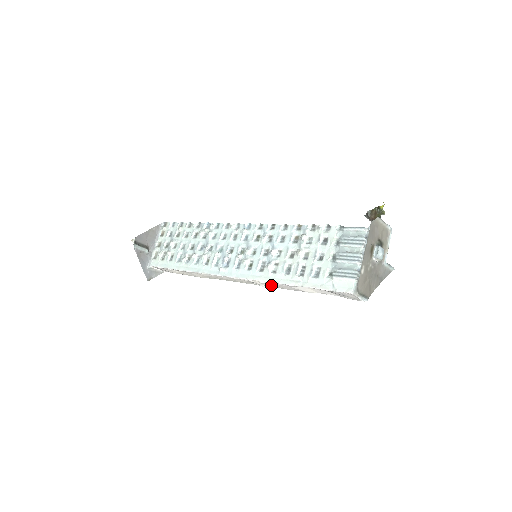
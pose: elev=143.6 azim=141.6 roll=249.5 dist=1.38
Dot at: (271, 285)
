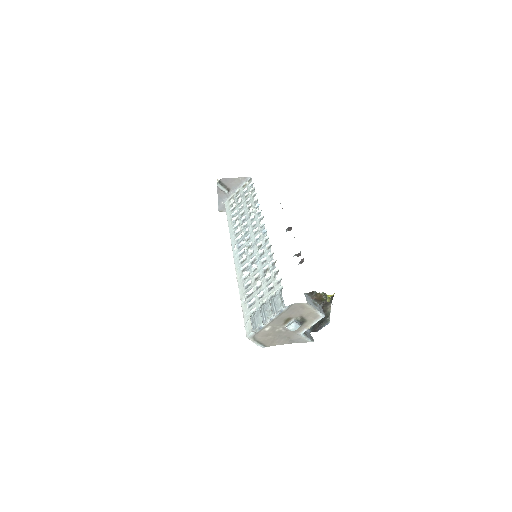
Dot at: occluded
